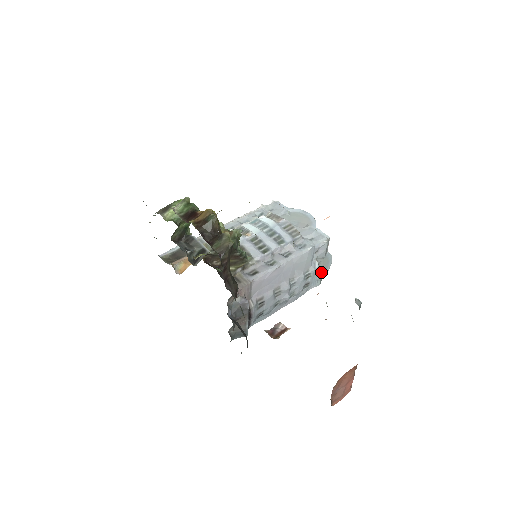
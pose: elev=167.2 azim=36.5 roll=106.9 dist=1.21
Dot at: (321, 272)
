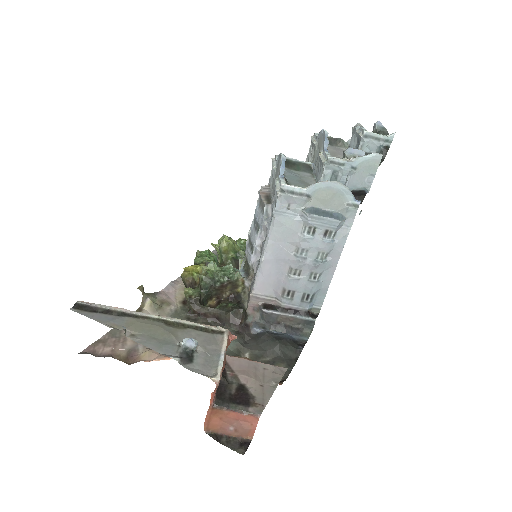
Dot at: (338, 201)
